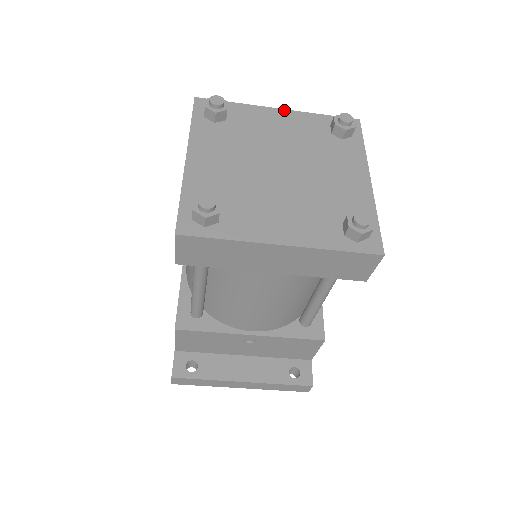
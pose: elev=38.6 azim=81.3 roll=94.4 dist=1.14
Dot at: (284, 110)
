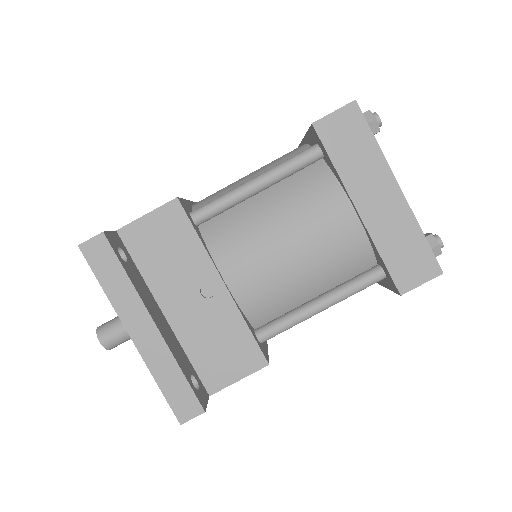
Dot at: occluded
